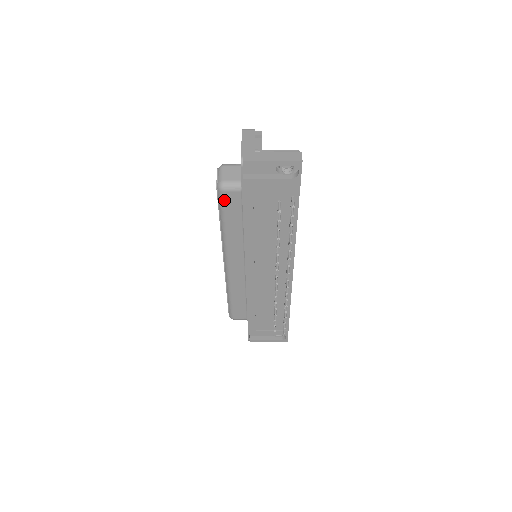
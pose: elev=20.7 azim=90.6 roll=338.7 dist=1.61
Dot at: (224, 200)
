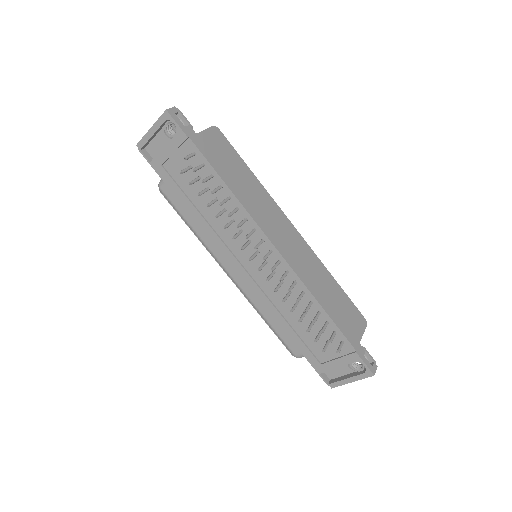
Dot at: (169, 198)
